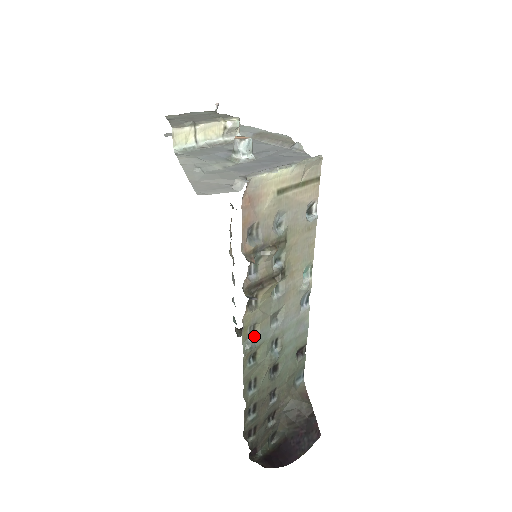
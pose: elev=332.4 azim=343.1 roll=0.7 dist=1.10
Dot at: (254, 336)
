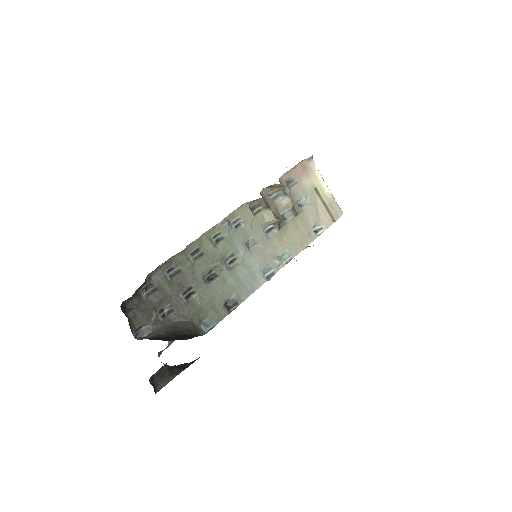
Dot at: (234, 228)
